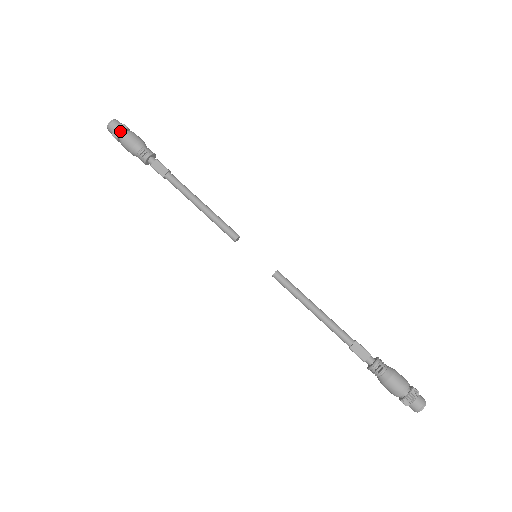
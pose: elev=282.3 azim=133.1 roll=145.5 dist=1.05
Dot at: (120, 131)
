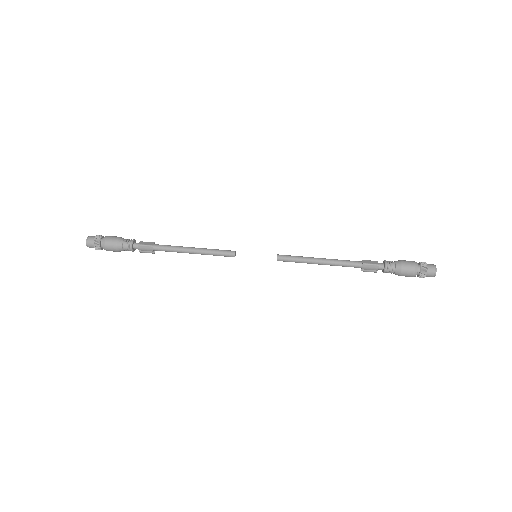
Dot at: (101, 236)
